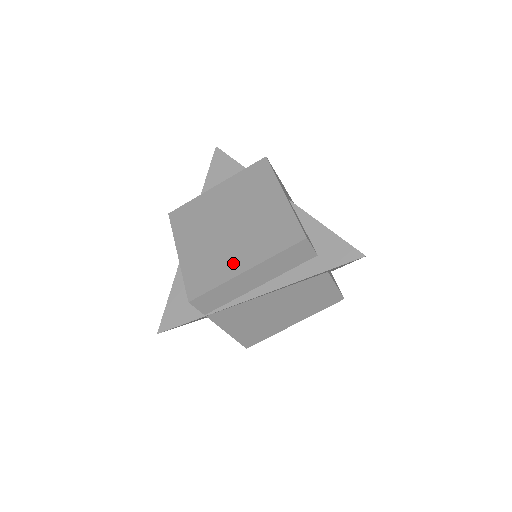
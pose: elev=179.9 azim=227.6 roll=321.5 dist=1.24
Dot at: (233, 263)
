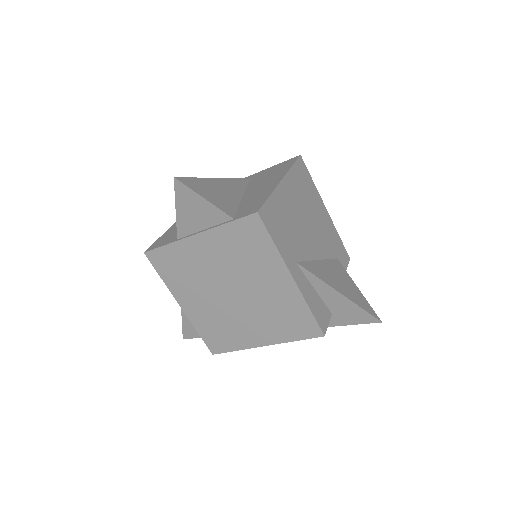
Dot at: (248, 336)
